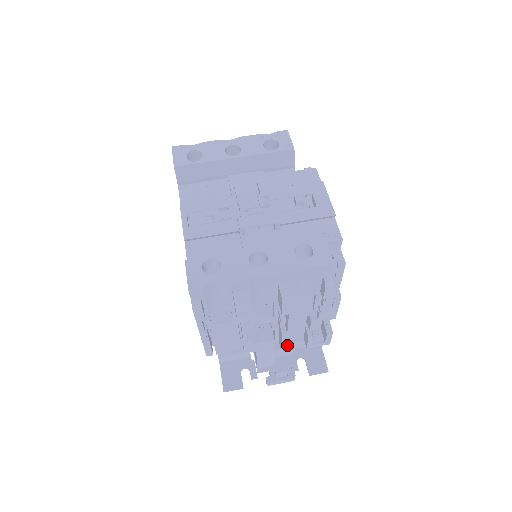
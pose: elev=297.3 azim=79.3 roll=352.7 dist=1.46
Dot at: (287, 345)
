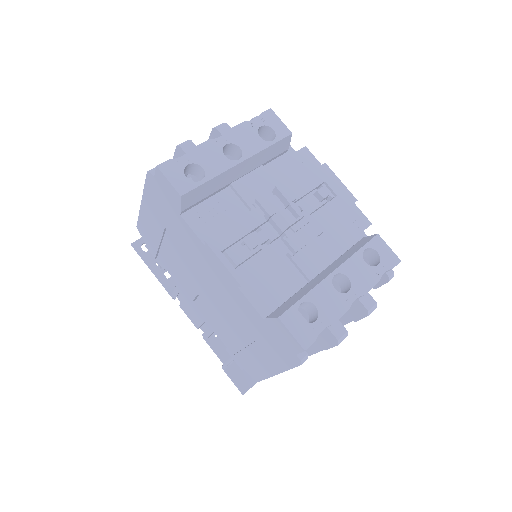
Dot at: occluded
